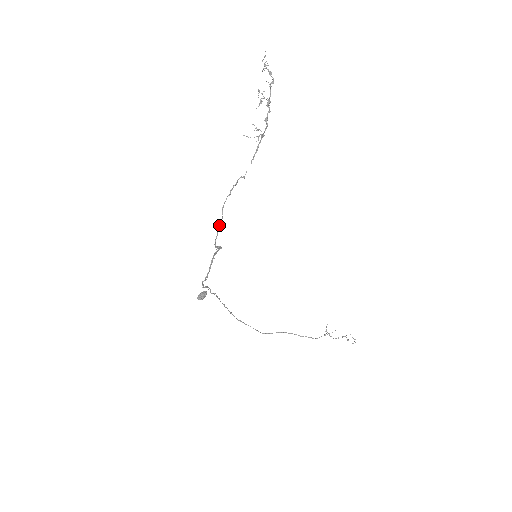
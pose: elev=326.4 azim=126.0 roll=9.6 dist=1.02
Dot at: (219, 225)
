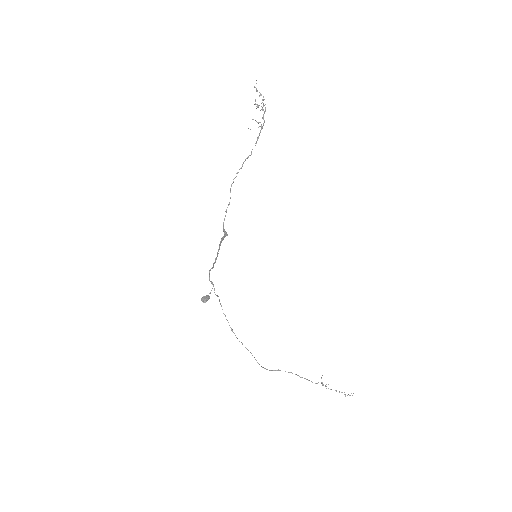
Dot at: (227, 207)
